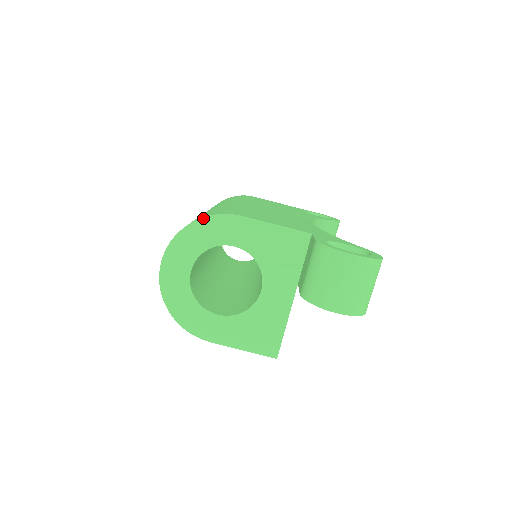
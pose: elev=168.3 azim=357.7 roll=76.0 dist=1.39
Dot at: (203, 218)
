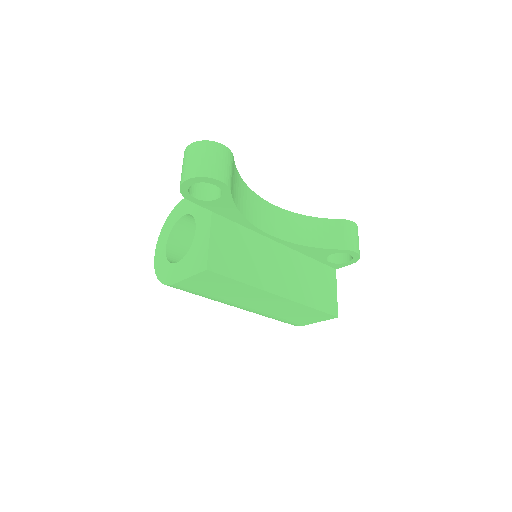
Dot at: (171, 213)
